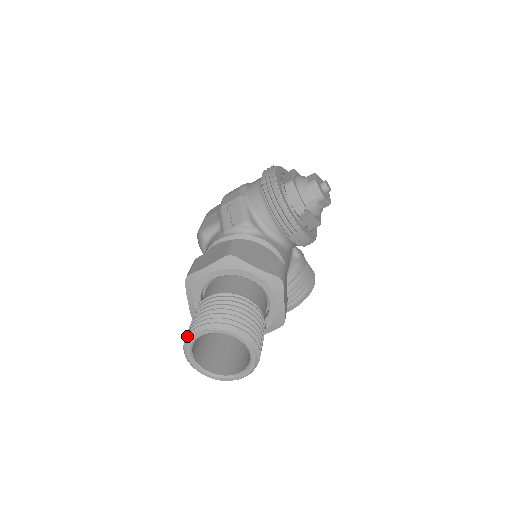
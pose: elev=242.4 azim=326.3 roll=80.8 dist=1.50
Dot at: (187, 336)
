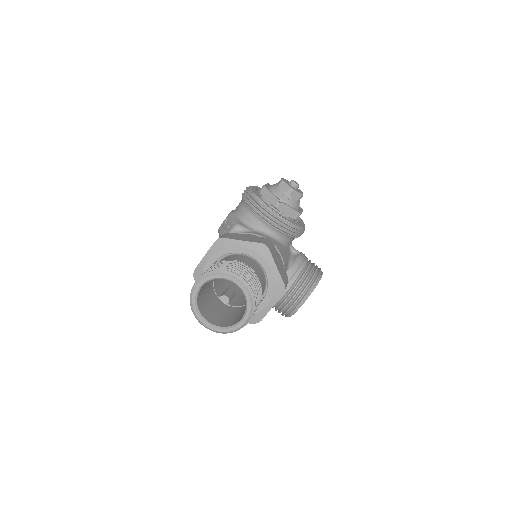
Dot at: (190, 295)
